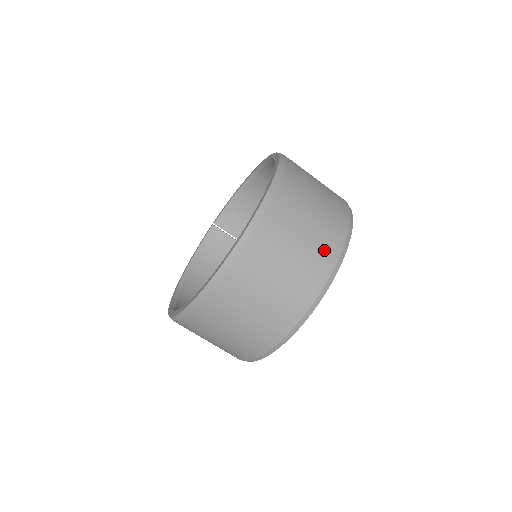
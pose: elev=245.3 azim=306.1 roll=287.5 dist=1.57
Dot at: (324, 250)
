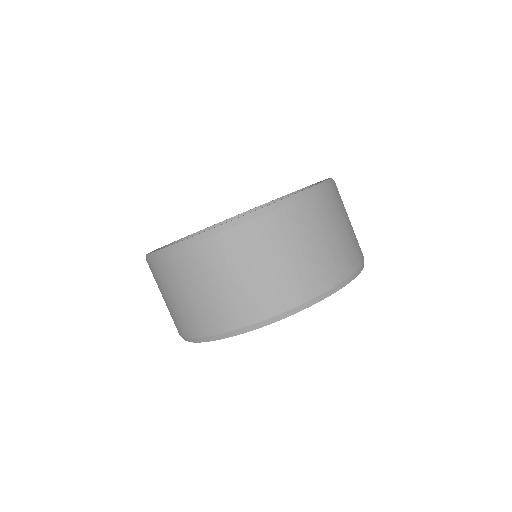
Dot at: (245, 307)
